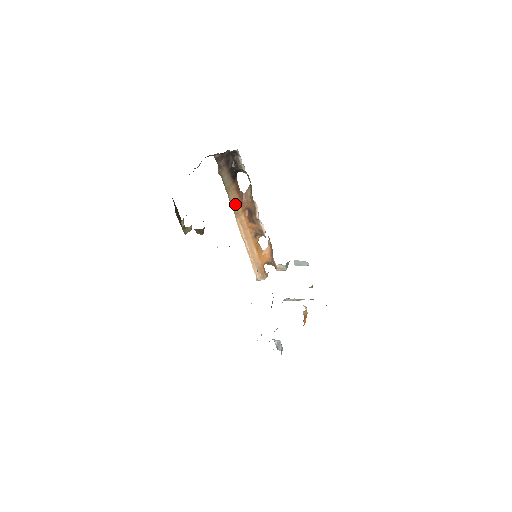
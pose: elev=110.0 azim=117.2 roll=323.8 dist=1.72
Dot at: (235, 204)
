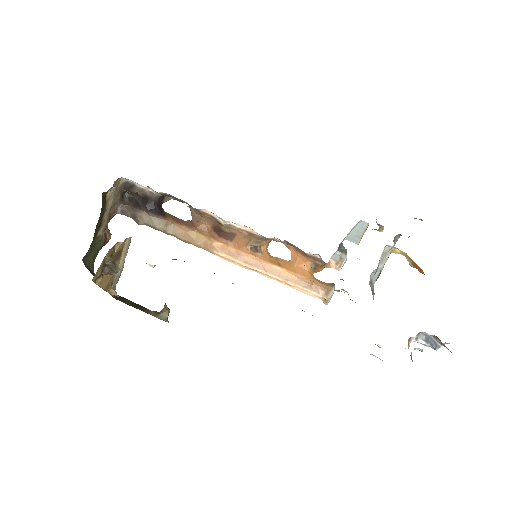
Dot at: (192, 238)
